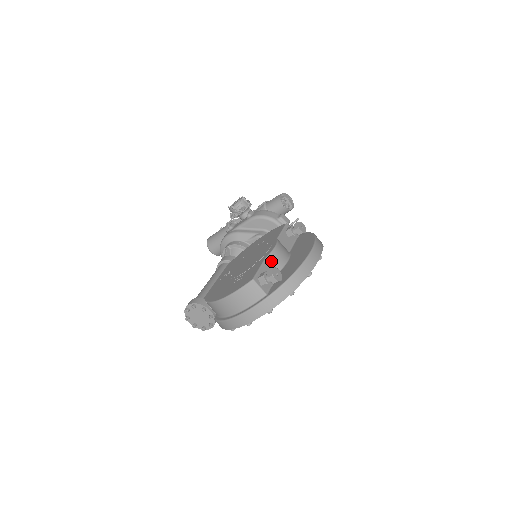
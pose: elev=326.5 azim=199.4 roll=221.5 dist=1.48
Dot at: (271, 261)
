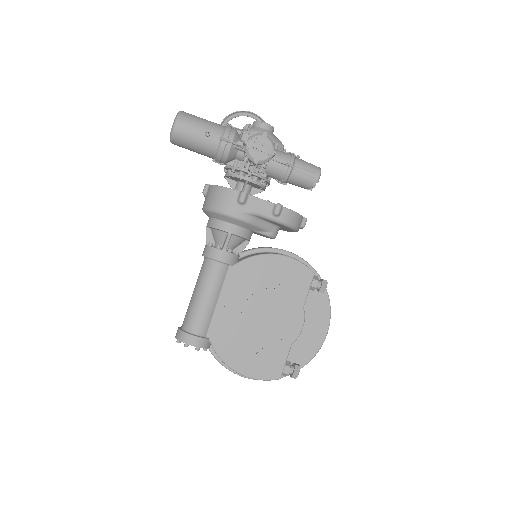
Dot at: (293, 342)
